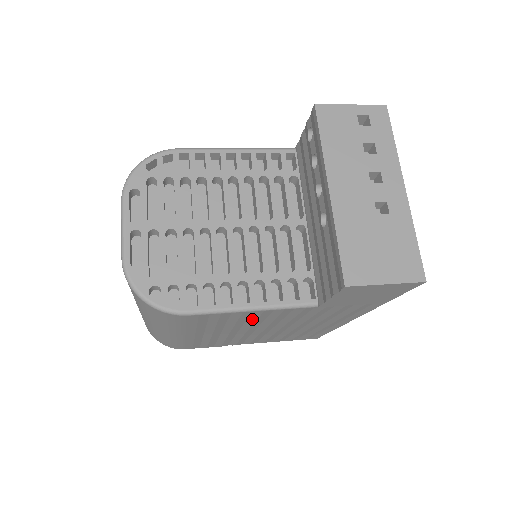
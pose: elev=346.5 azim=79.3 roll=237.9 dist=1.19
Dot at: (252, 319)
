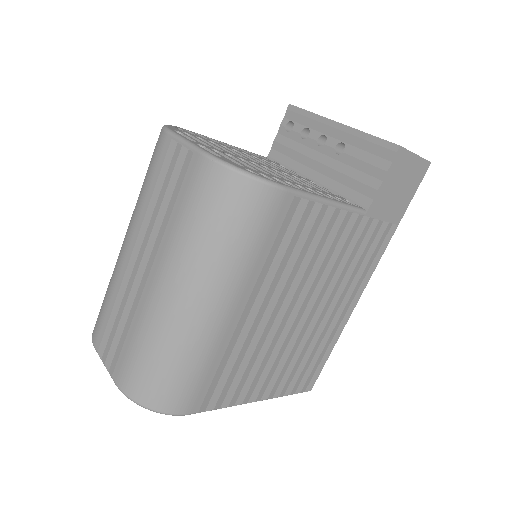
Dot at: (313, 246)
